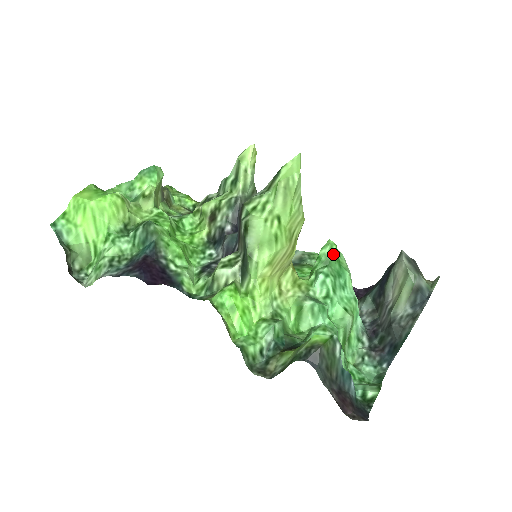
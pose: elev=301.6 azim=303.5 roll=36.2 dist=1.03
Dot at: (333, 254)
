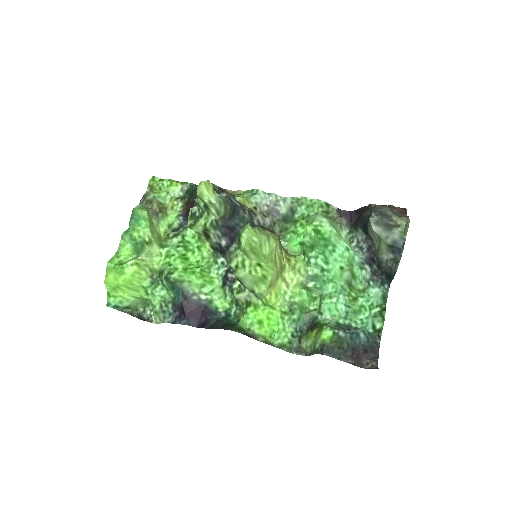
Dot at: (314, 240)
